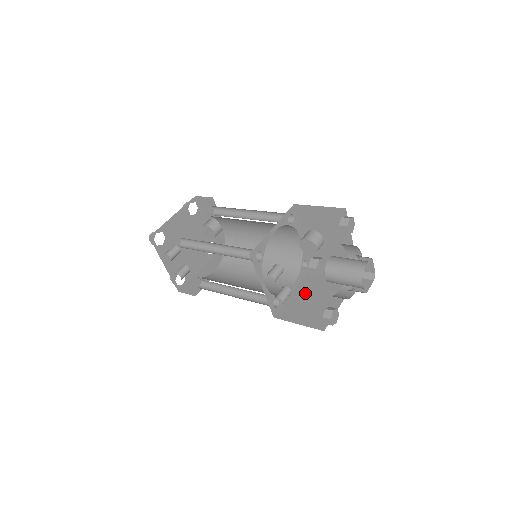
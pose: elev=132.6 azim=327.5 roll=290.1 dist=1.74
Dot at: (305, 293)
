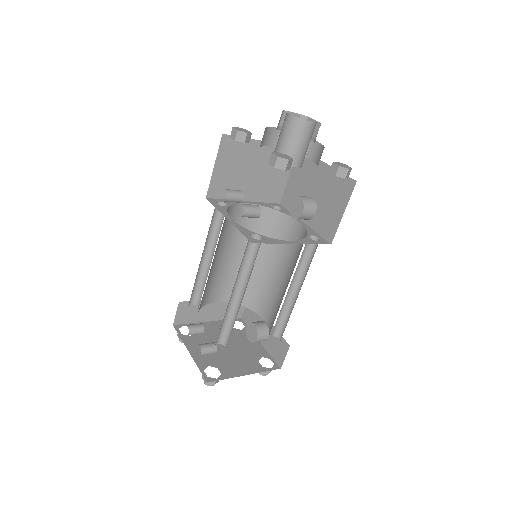
Dot at: occluded
